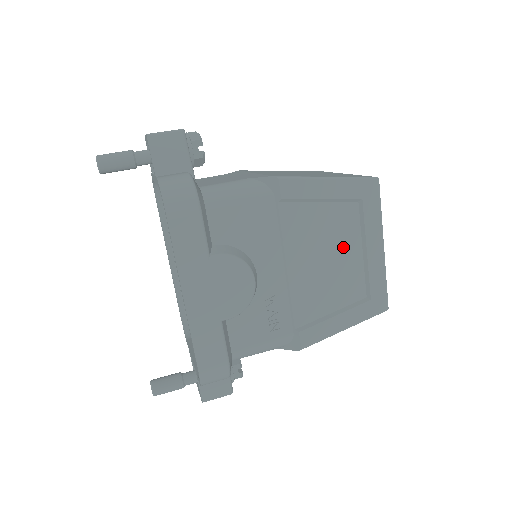
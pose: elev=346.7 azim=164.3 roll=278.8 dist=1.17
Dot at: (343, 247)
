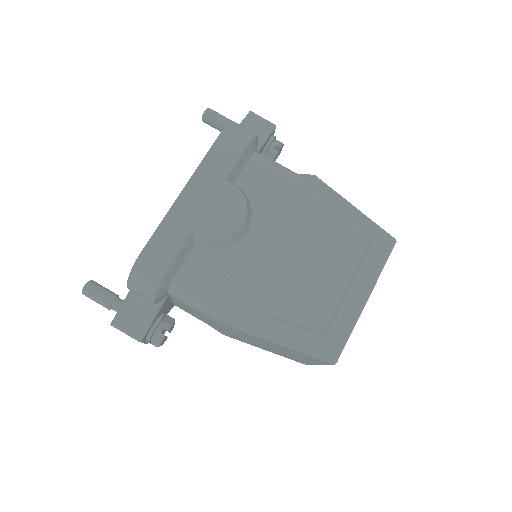
Dot at: (331, 270)
